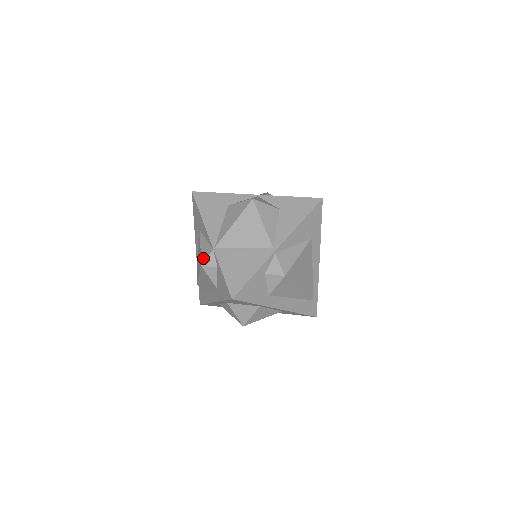
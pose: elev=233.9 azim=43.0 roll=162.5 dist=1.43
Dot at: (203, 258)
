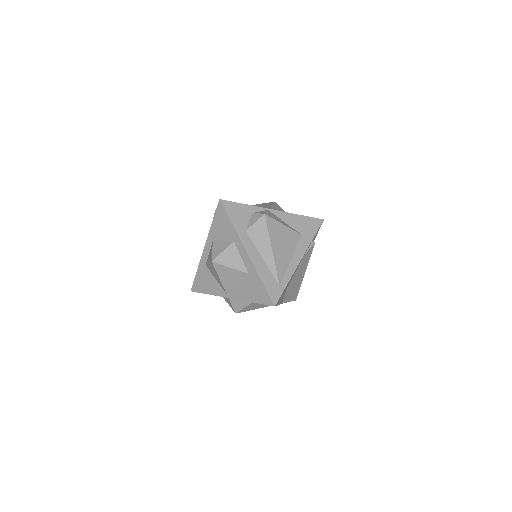
Dot at: occluded
